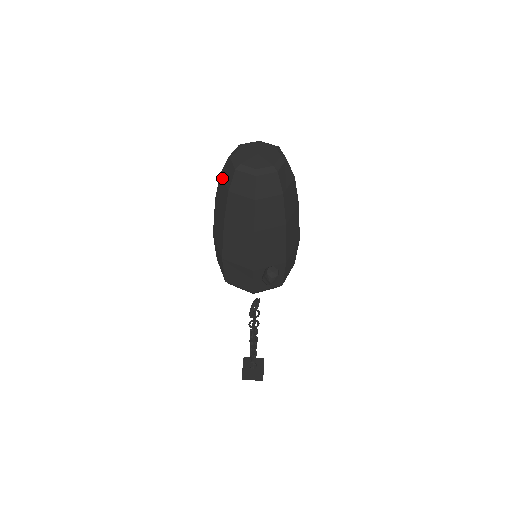
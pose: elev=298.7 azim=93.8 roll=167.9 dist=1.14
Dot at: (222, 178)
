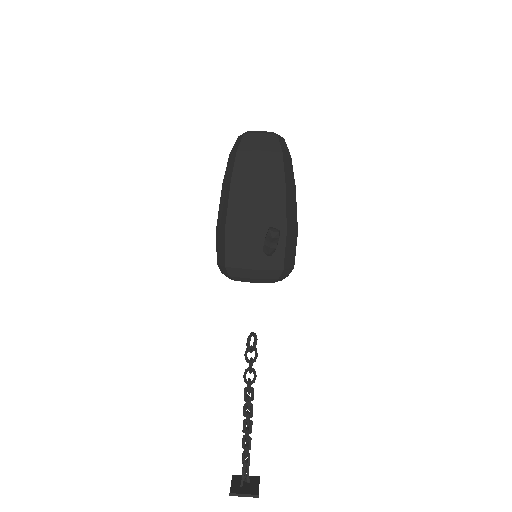
Dot at: (231, 153)
